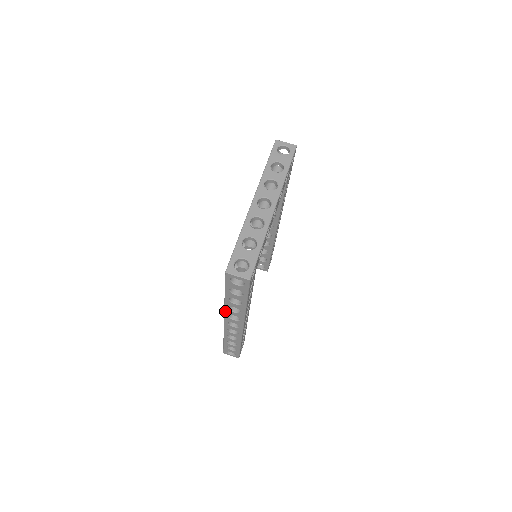
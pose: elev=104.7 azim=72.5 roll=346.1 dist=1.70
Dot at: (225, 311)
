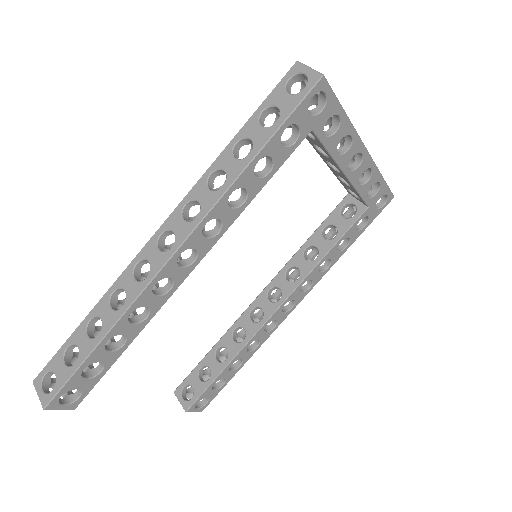
Dot at: (194, 187)
